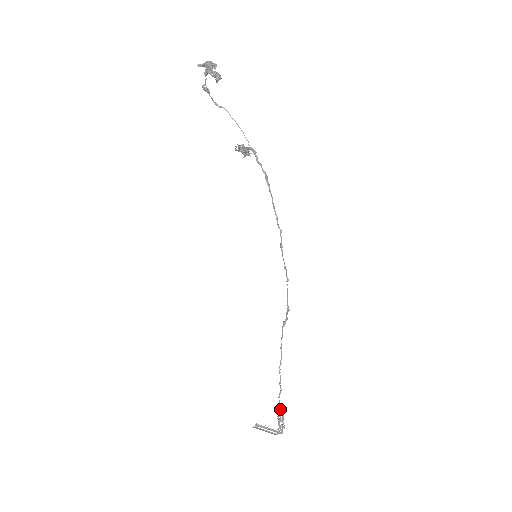
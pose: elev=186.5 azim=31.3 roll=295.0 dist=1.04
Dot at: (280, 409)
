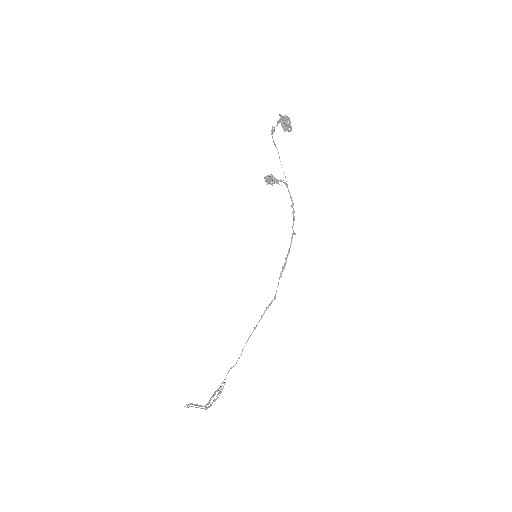
Dot at: (225, 382)
